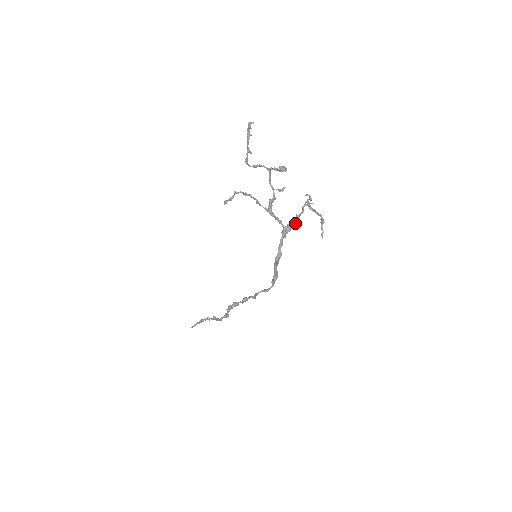
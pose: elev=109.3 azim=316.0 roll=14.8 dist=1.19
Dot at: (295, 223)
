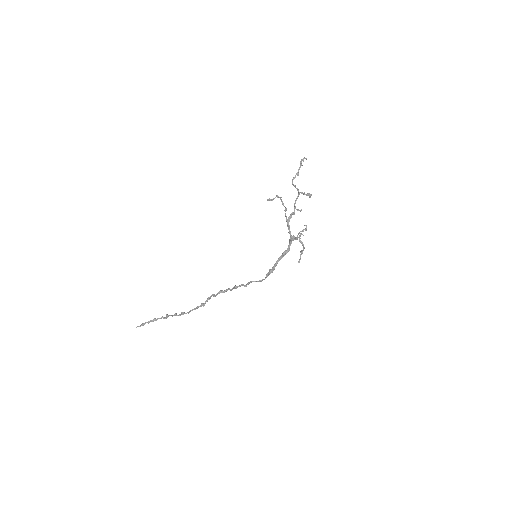
Dot at: (297, 238)
